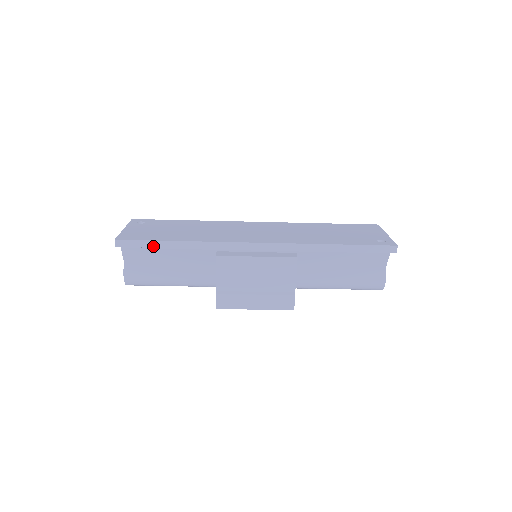
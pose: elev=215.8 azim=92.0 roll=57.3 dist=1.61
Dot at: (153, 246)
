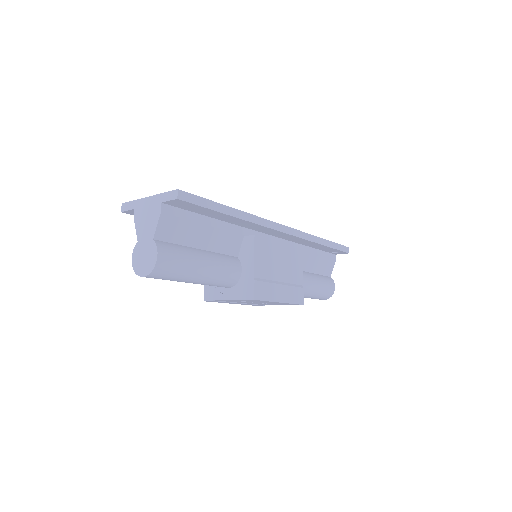
Dot at: (212, 208)
